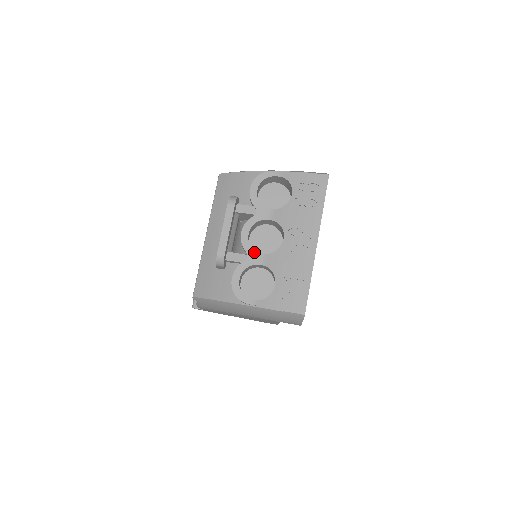
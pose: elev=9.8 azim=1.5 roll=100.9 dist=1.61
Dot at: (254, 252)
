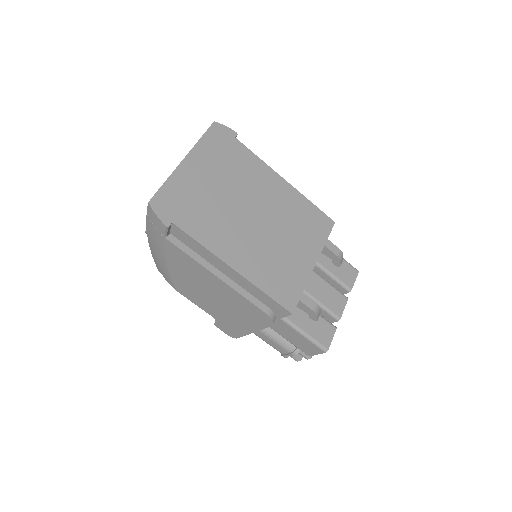
Dot at: occluded
